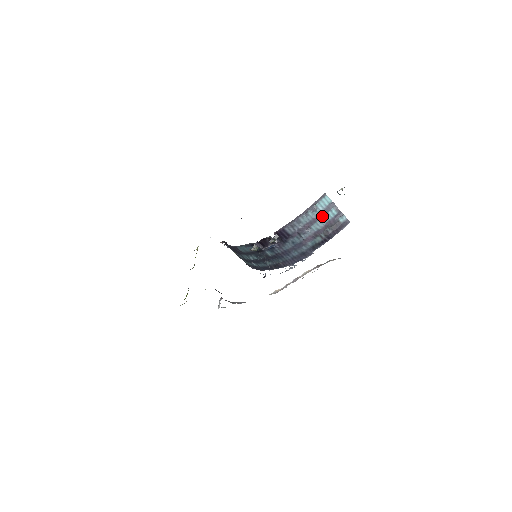
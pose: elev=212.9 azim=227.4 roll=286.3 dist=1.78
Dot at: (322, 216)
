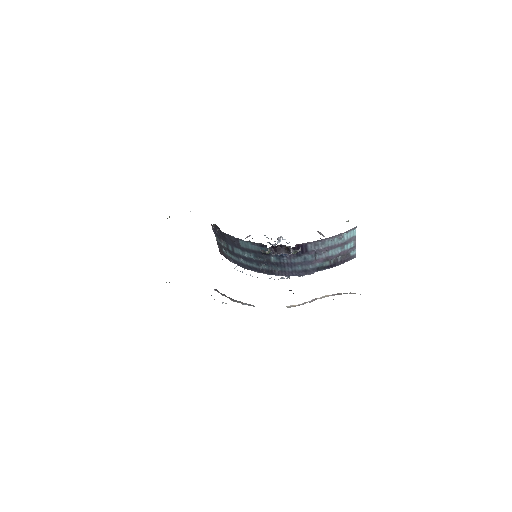
Dot at: (342, 245)
